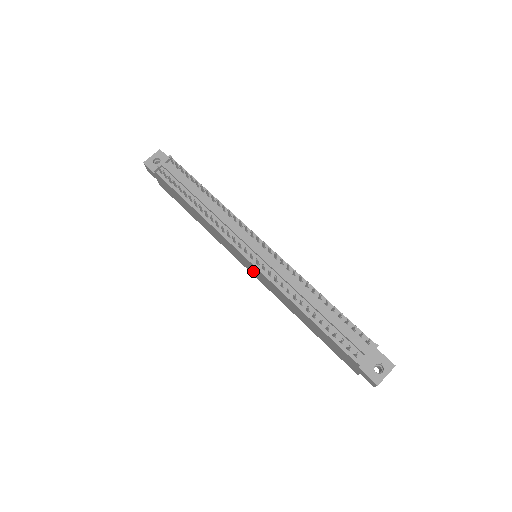
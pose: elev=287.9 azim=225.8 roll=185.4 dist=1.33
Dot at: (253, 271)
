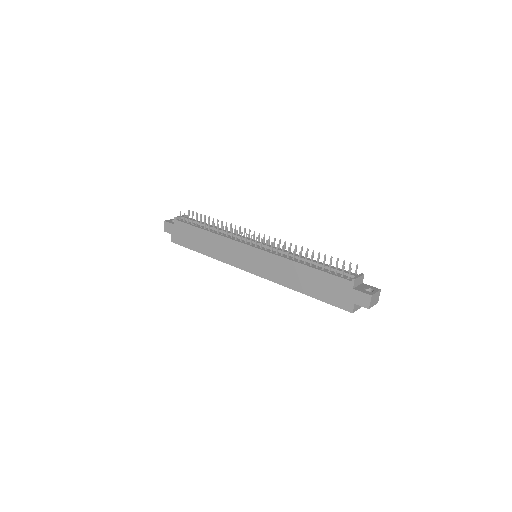
Dot at: (254, 264)
